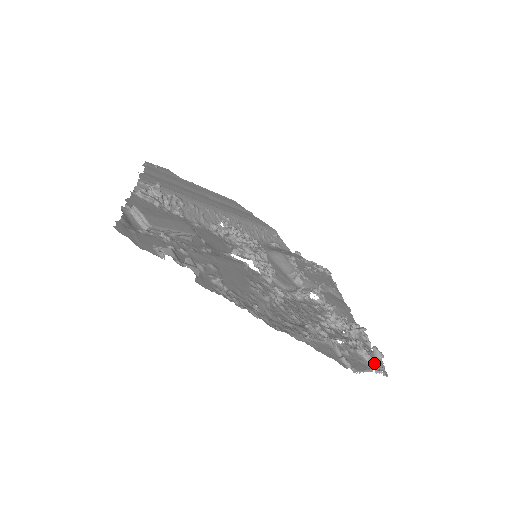
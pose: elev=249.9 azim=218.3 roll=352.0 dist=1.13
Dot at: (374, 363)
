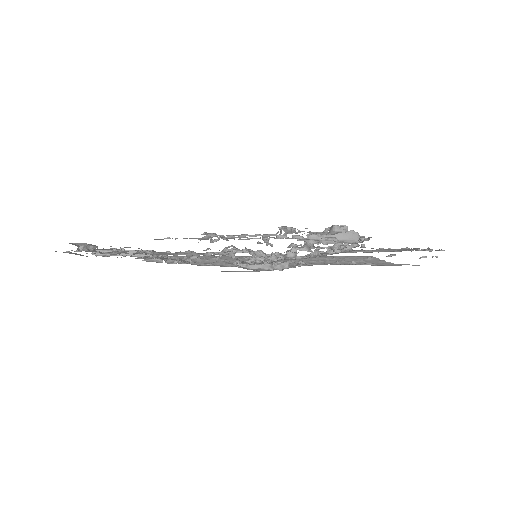
Dot at: (283, 228)
